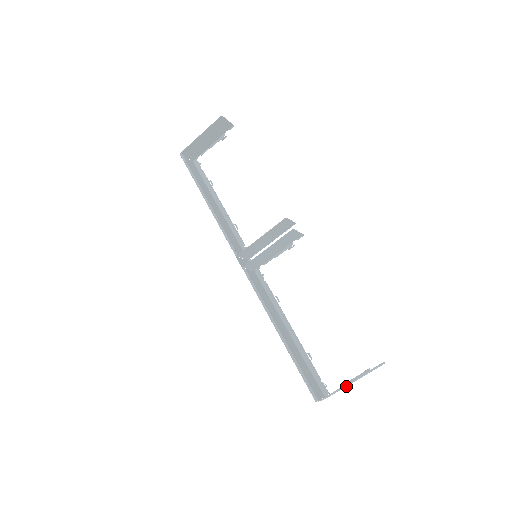
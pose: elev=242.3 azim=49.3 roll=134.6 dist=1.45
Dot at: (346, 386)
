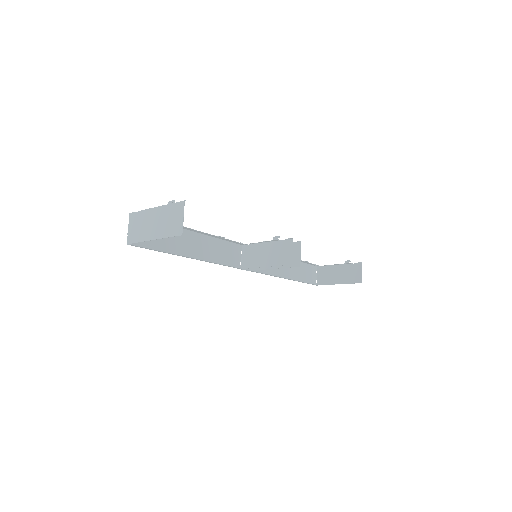
Dot at: (332, 266)
